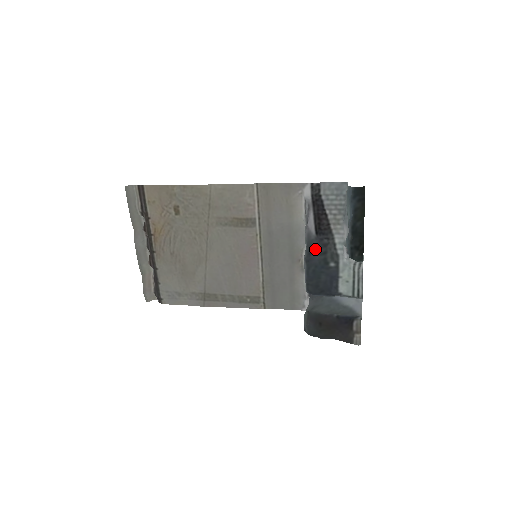
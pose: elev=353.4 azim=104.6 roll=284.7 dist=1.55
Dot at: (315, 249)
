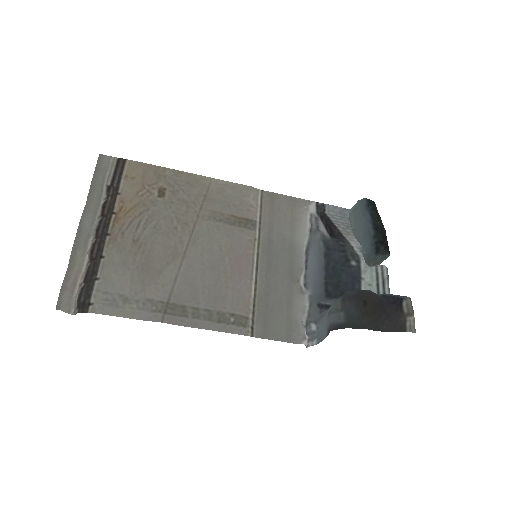
Dot at: (333, 246)
